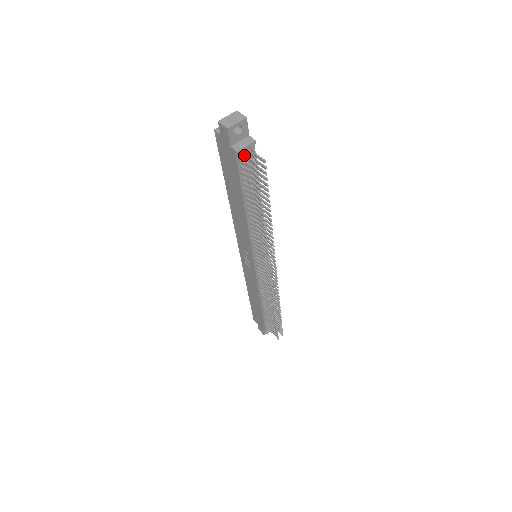
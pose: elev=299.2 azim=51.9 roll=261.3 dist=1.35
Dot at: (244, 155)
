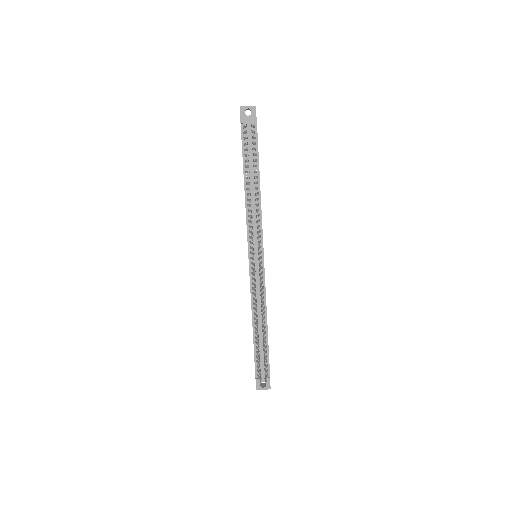
Dot at: occluded
